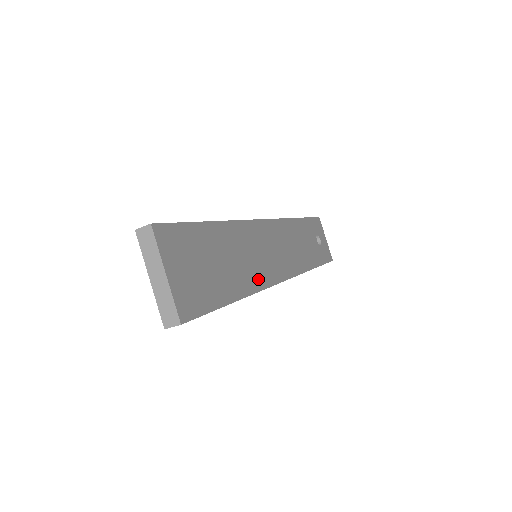
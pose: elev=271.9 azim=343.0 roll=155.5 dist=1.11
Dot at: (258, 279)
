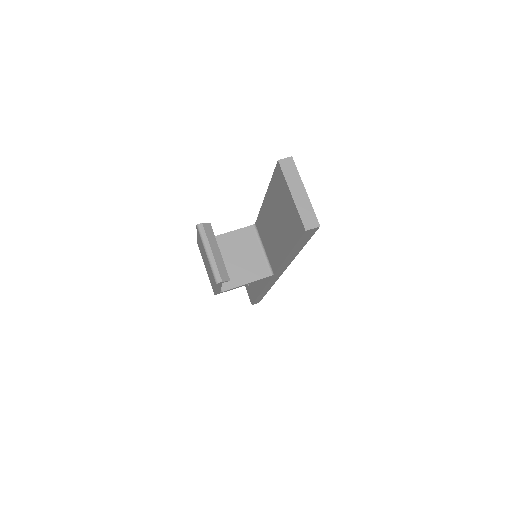
Dot at: occluded
